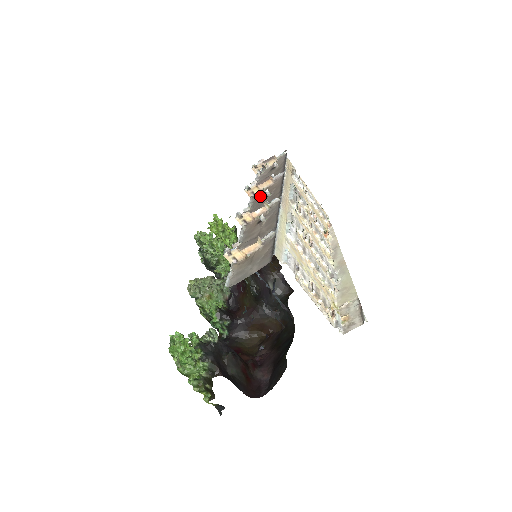
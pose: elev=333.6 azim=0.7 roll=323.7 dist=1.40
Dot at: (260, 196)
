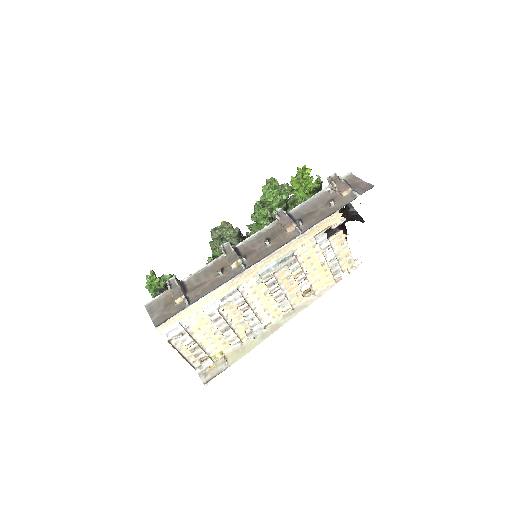
Dot at: (274, 231)
